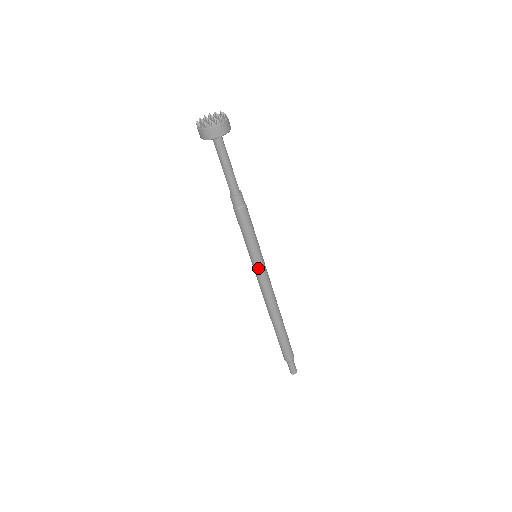
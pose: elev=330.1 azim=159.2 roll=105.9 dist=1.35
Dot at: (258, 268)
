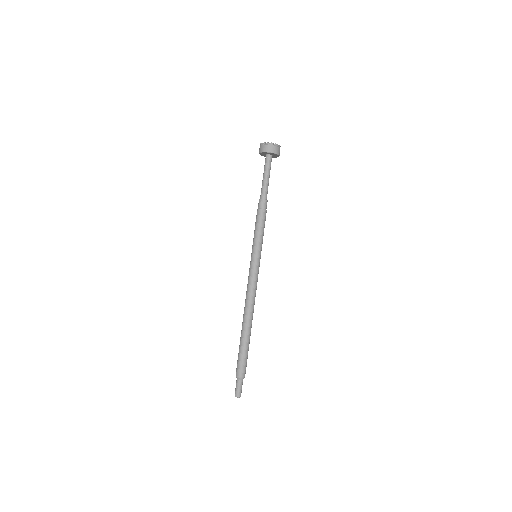
Dot at: (257, 265)
